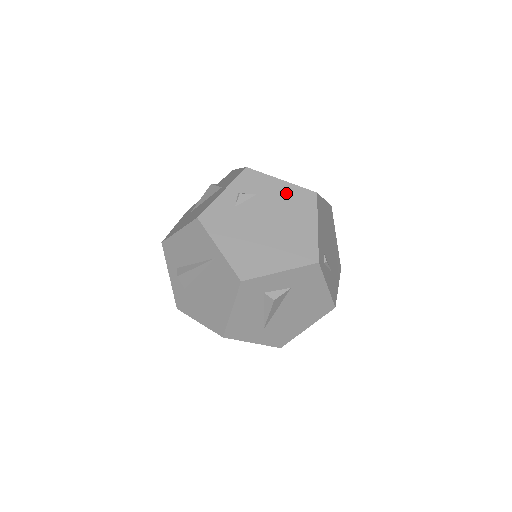
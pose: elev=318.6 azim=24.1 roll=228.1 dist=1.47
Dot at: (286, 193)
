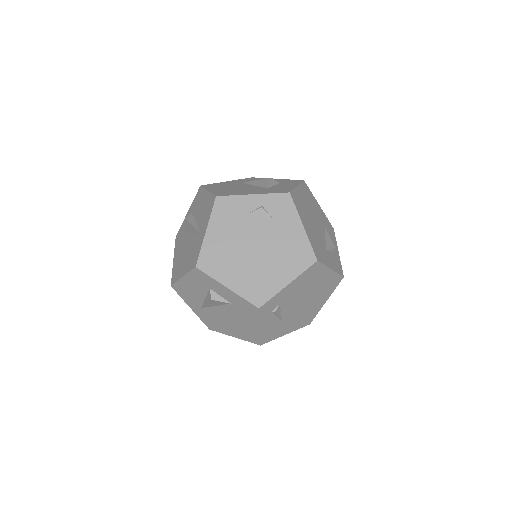
Dot at: (295, 239)
